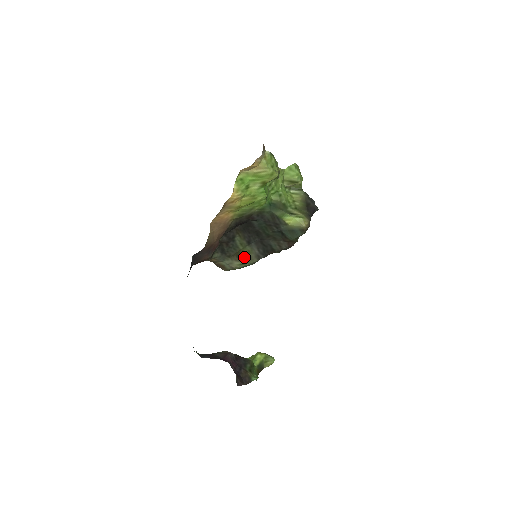
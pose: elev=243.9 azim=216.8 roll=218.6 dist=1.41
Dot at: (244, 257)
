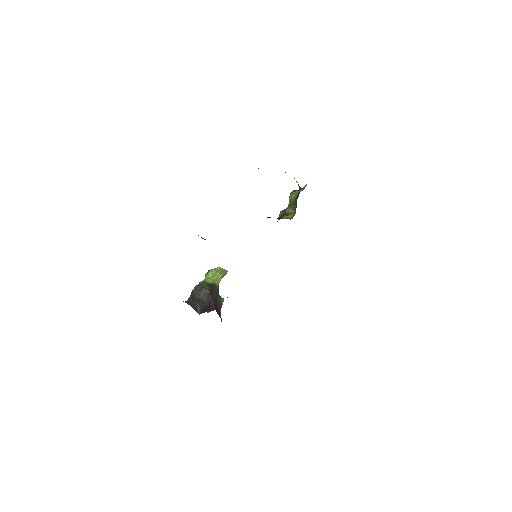
Dot at: occluded
